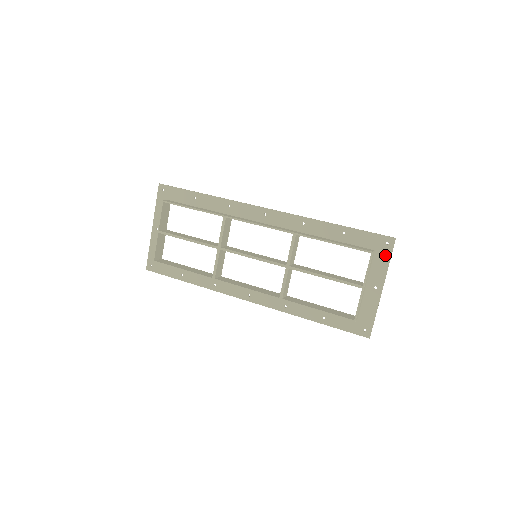
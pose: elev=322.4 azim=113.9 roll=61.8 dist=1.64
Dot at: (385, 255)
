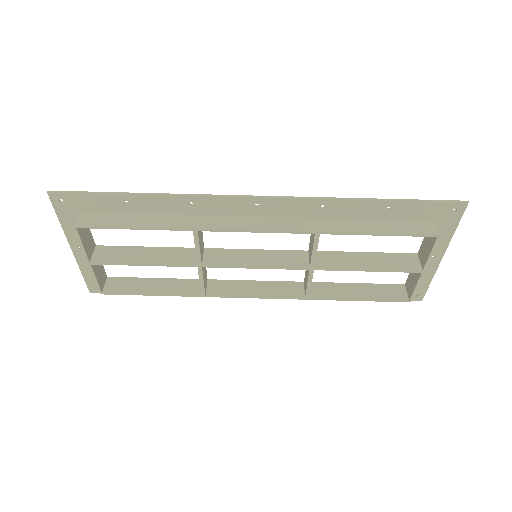
Dot at: (450, 223)
